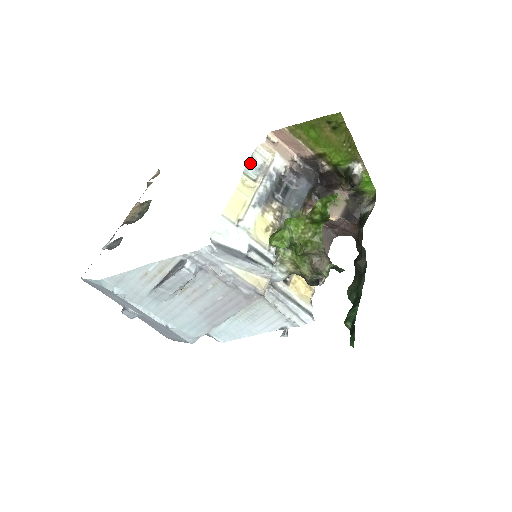
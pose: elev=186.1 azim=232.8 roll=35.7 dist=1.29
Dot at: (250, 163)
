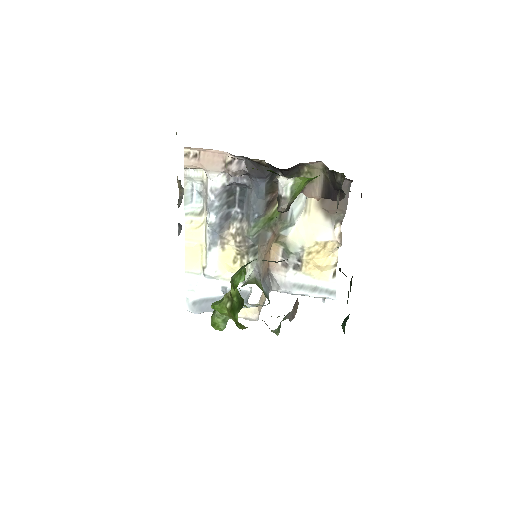
Dot at: (188, 195)
